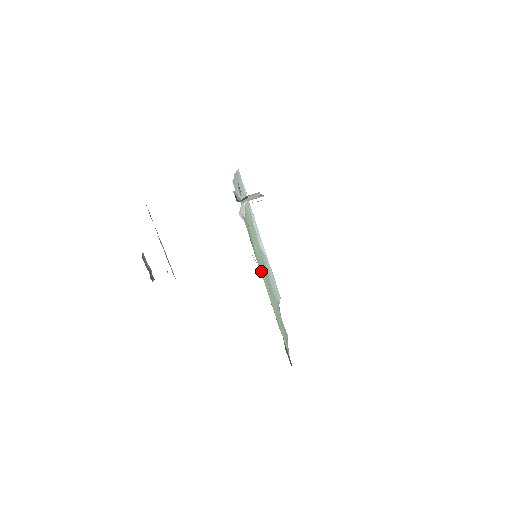
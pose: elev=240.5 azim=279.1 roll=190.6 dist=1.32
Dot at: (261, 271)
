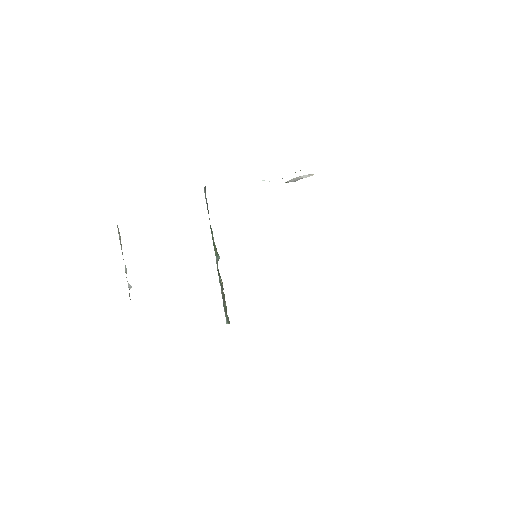
Dot at: occluded
